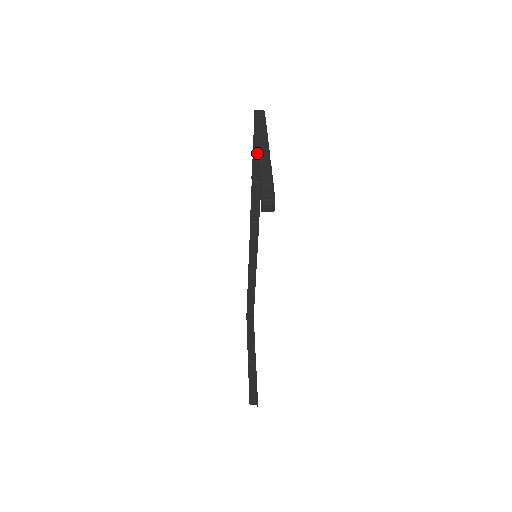
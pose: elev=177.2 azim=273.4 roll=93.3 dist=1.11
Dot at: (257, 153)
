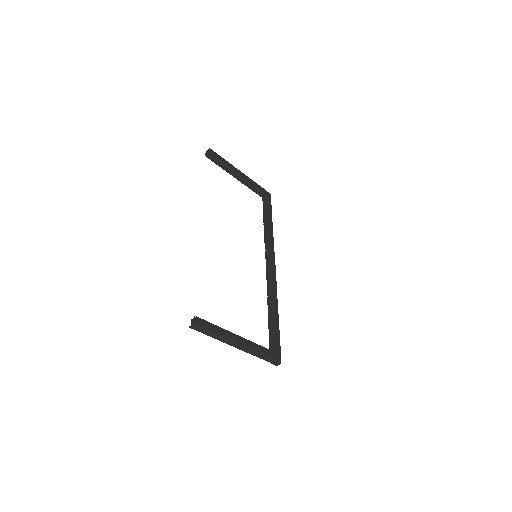
Dot at: occluded
